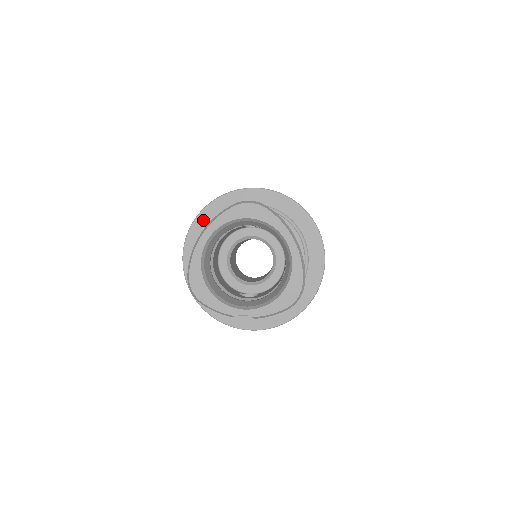
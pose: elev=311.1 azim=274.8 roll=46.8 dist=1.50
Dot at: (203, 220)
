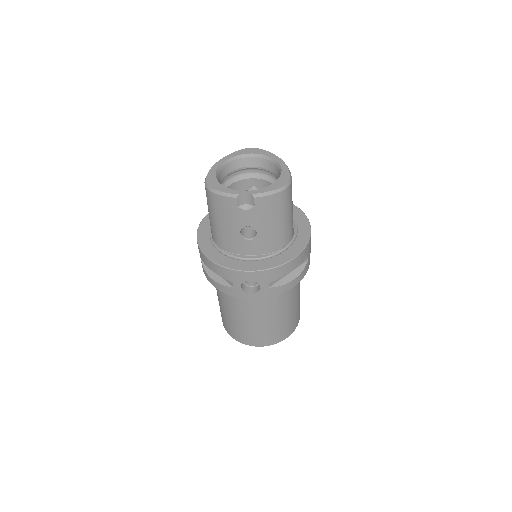
Dot at: occluded
